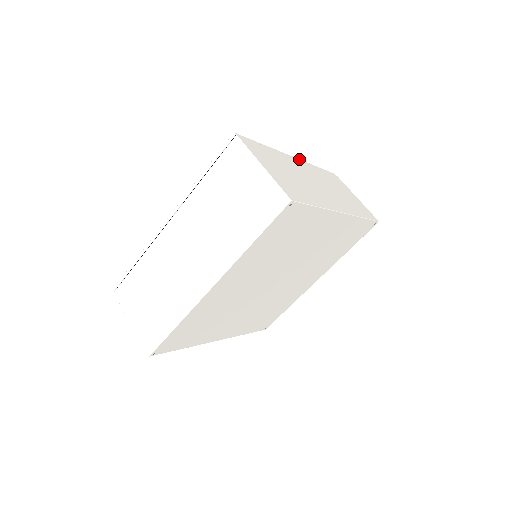
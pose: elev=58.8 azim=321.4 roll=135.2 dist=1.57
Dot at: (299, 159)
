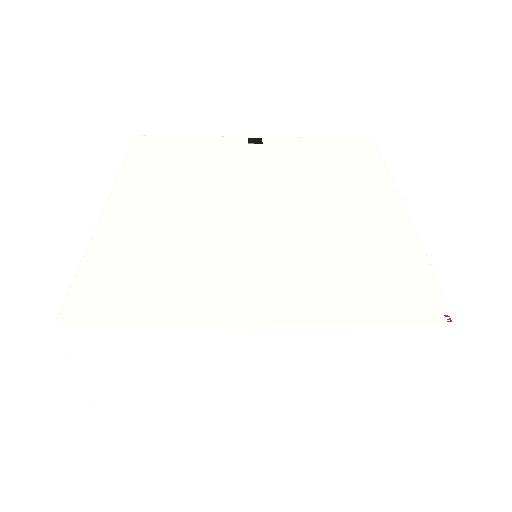
Dot at: occluded
